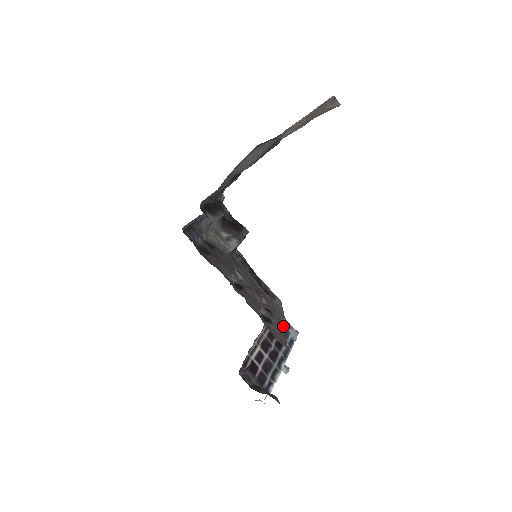
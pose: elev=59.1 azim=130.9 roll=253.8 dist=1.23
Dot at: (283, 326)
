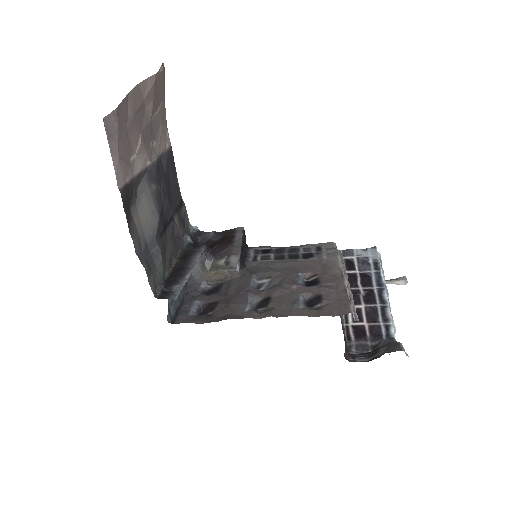
Dot at: (340, 281)
